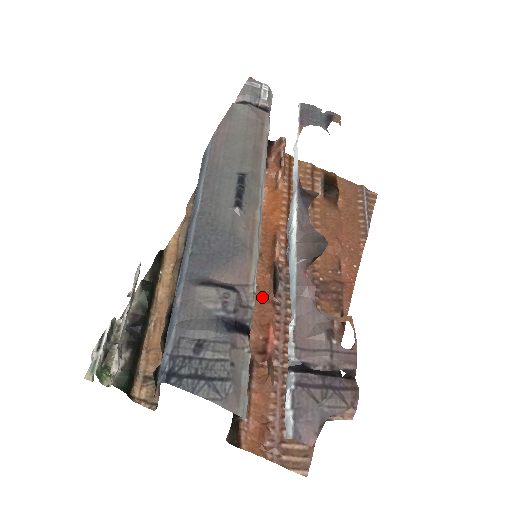
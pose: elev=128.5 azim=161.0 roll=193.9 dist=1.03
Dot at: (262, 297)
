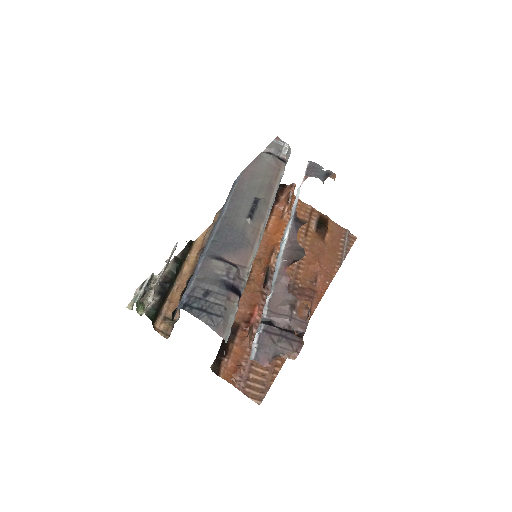
Dot at: (255, 287)
